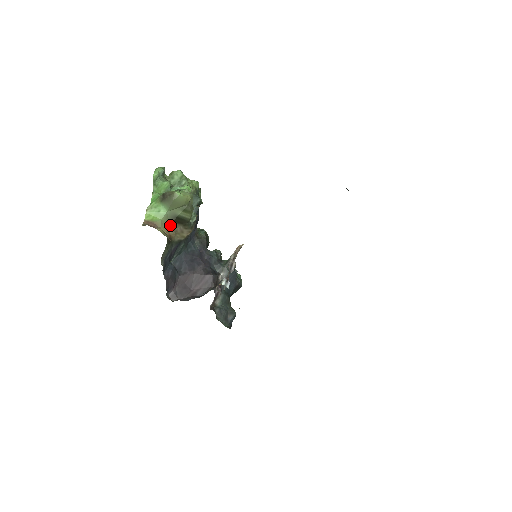
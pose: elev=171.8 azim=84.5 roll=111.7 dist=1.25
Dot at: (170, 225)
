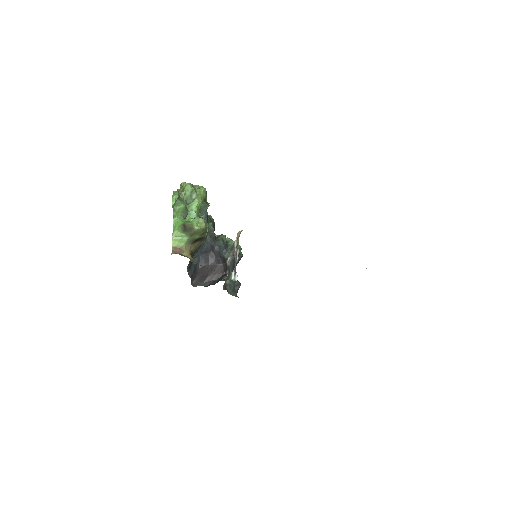
Dot at: (191, 245)
